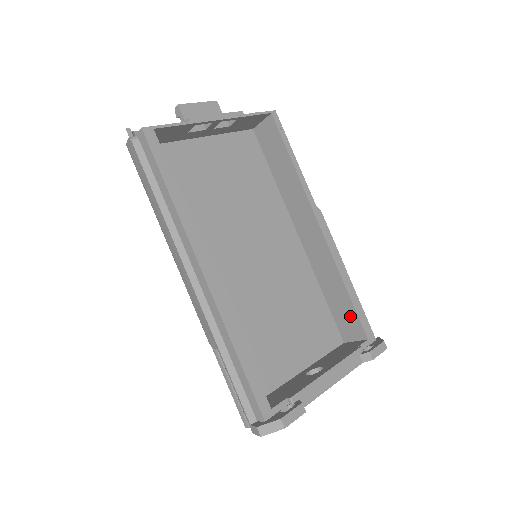
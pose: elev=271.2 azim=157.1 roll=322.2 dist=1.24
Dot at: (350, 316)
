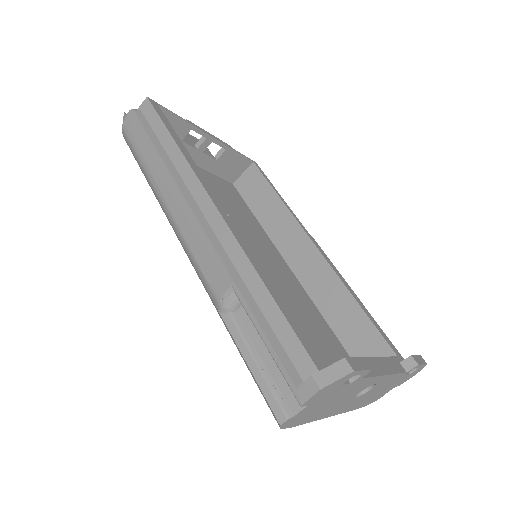
Dot at: (370, 338)
